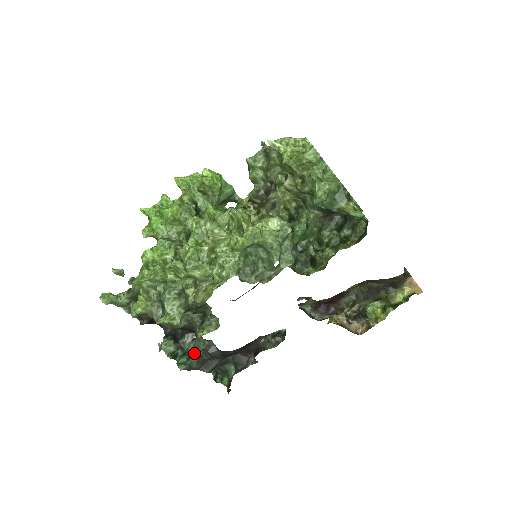
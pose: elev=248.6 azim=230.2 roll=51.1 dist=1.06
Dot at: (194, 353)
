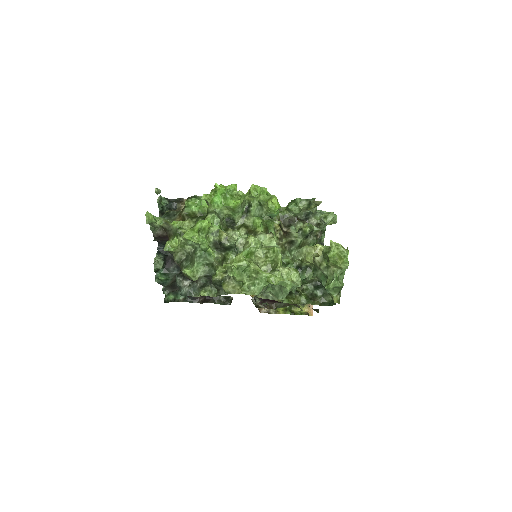
Dot at: (186, 295)
